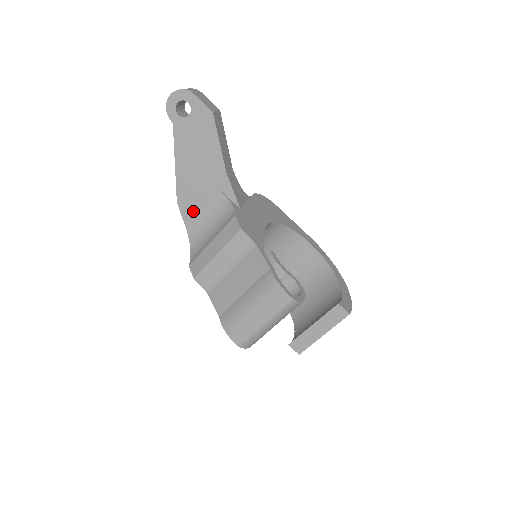
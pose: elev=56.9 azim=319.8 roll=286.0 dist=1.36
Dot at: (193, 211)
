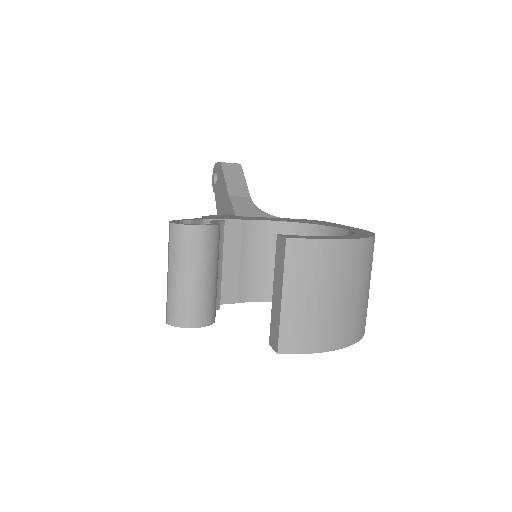
Dot at: occluded
